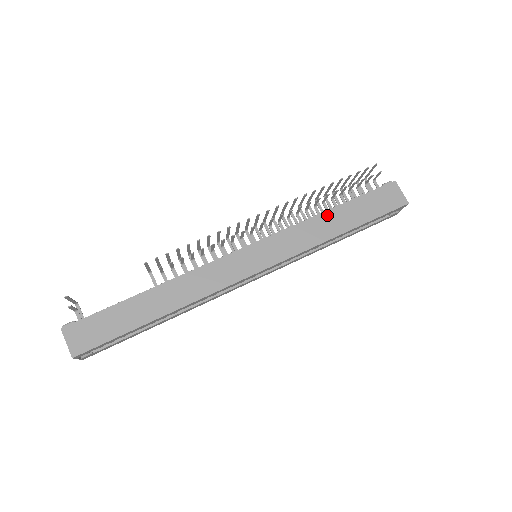
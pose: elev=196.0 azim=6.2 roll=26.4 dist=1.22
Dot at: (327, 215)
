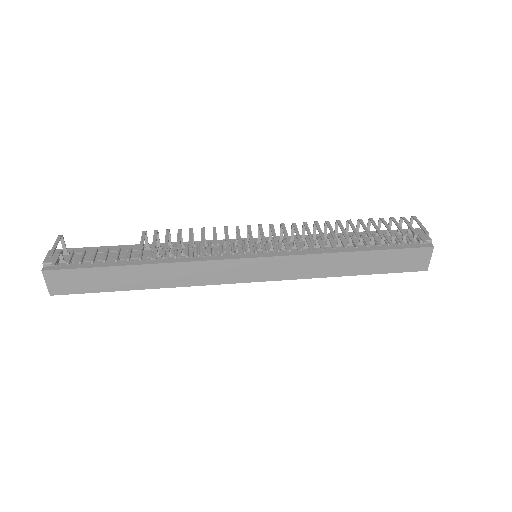
Dot at: (344, 256)
